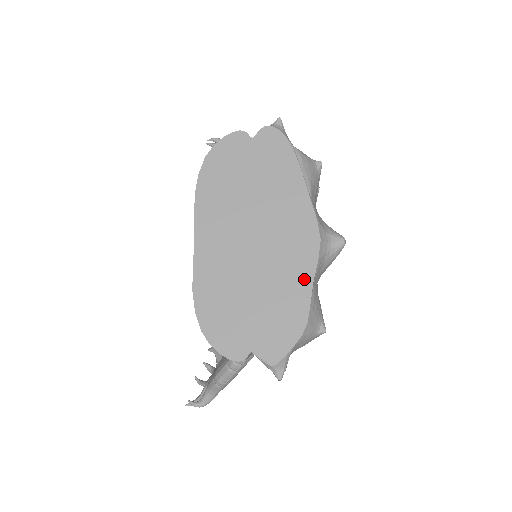
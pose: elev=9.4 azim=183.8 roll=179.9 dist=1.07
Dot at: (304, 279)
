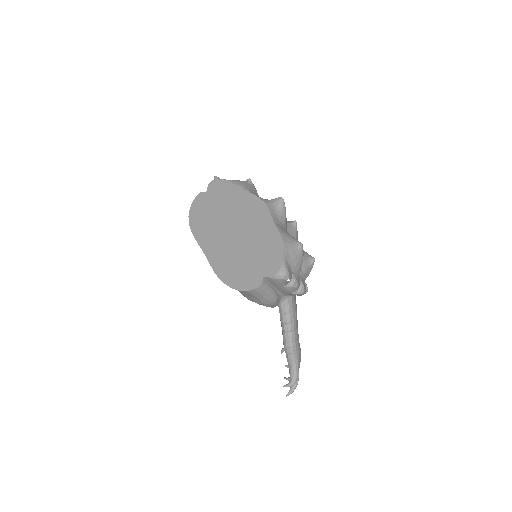
Dot at: (268, 225)
